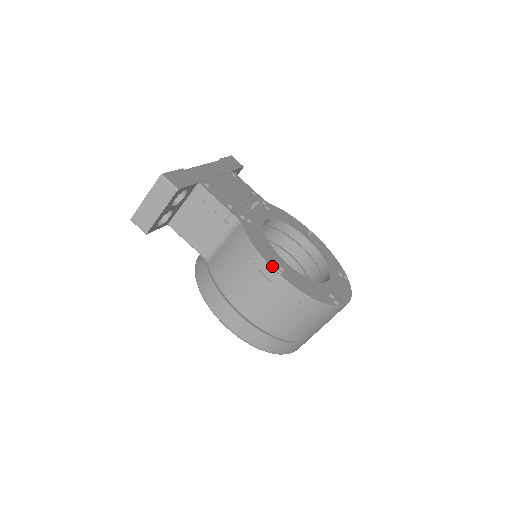
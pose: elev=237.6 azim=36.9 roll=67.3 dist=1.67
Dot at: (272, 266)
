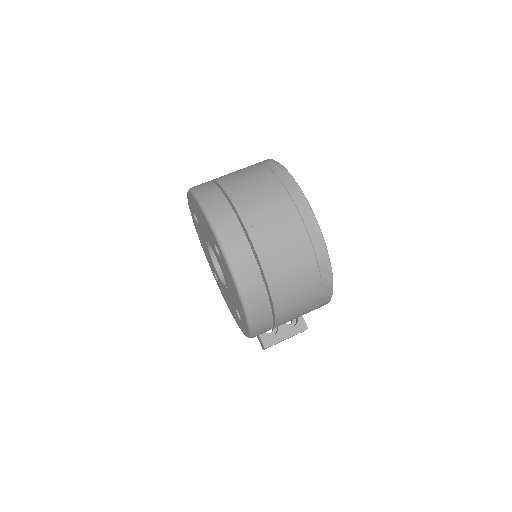
Dot at: occluded
